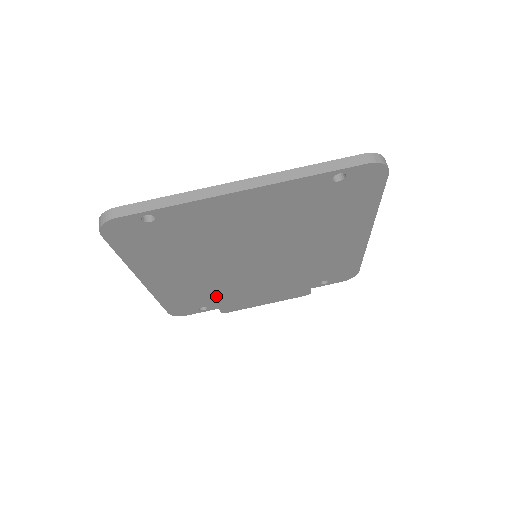
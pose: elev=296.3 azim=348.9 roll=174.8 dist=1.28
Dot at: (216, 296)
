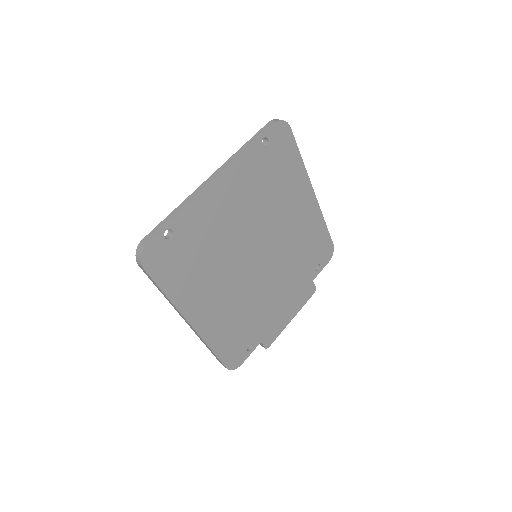
Dot at: (251, 323)
